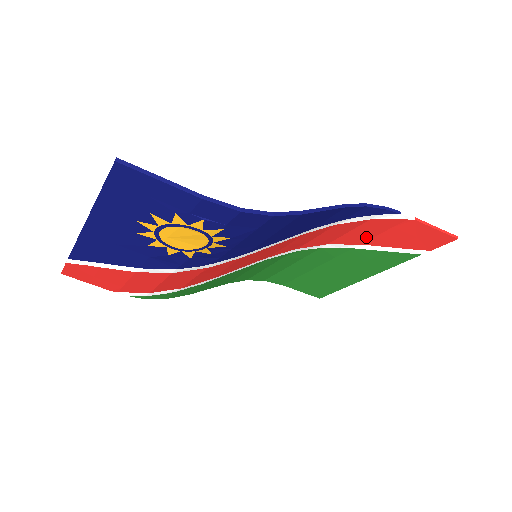
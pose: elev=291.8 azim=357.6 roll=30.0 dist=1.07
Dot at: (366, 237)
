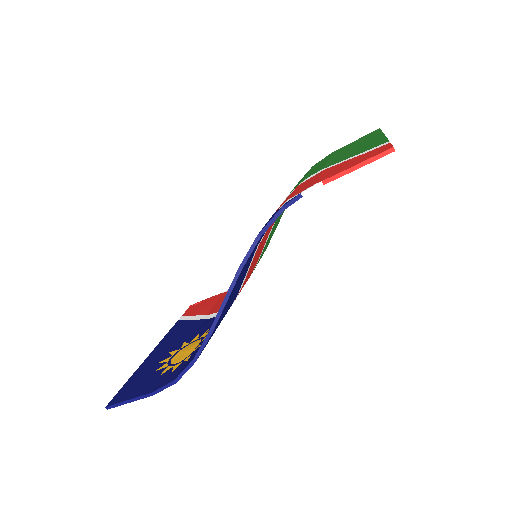
Dot at: occluded
